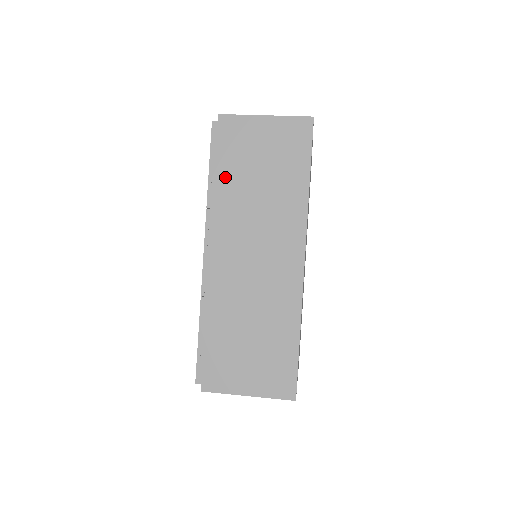
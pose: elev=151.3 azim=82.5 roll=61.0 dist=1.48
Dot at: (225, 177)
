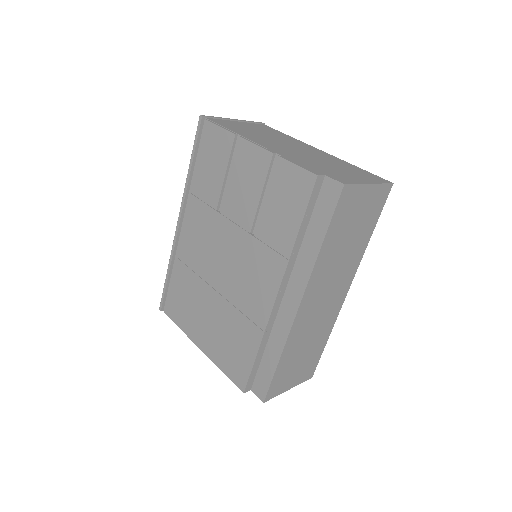
Dot at: (329, 243)
